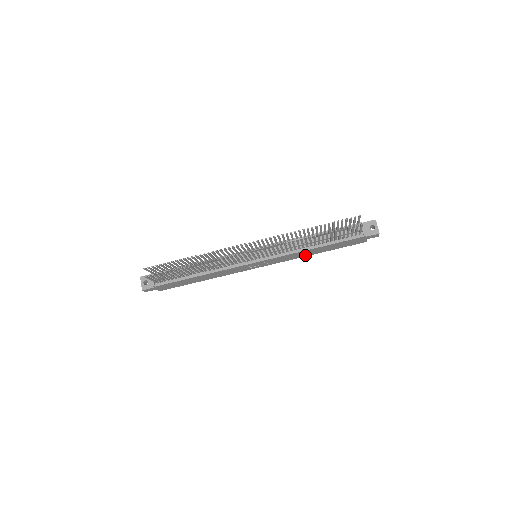
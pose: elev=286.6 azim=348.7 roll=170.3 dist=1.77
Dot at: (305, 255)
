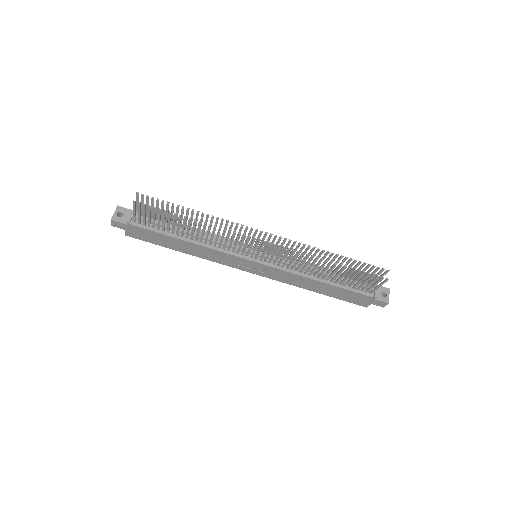
Dot at: (302, 286)
